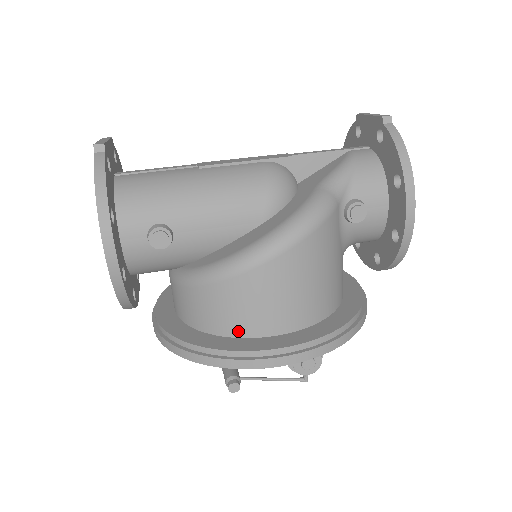
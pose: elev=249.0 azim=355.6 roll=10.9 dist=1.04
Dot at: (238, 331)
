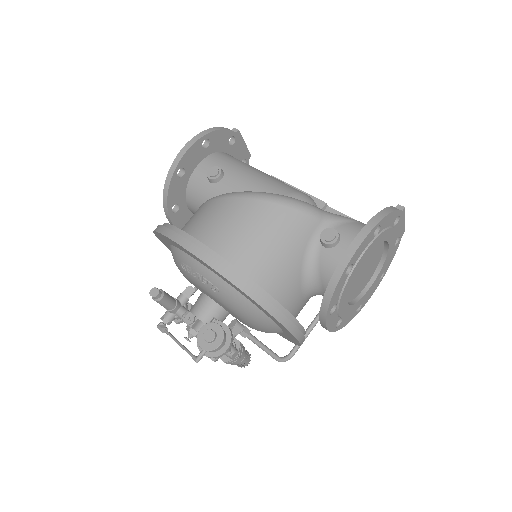
Dot at: (192, 233)
